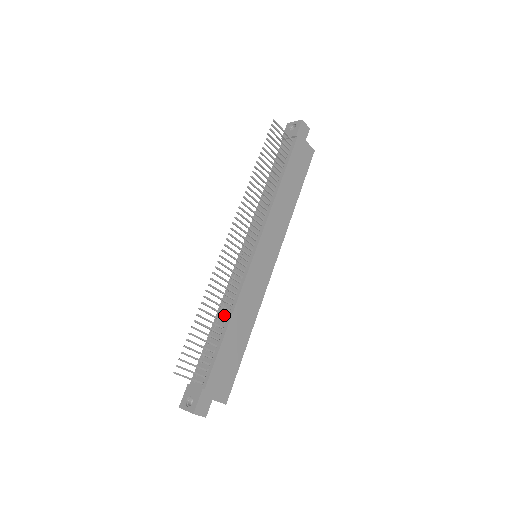
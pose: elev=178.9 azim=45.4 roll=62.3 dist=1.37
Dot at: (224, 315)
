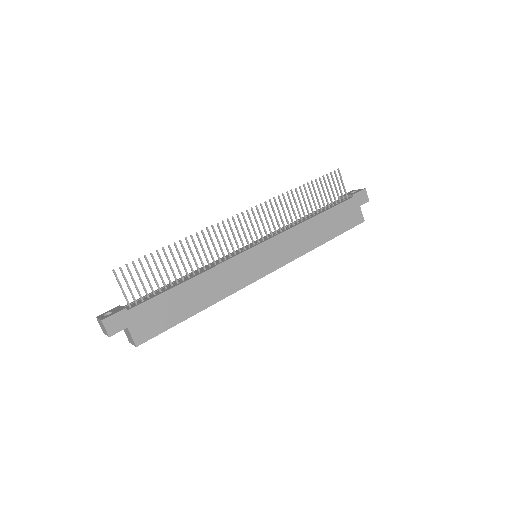
Dot at: (192, 270)
